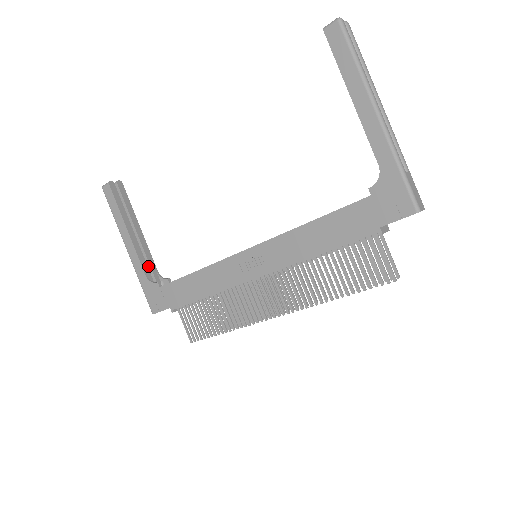
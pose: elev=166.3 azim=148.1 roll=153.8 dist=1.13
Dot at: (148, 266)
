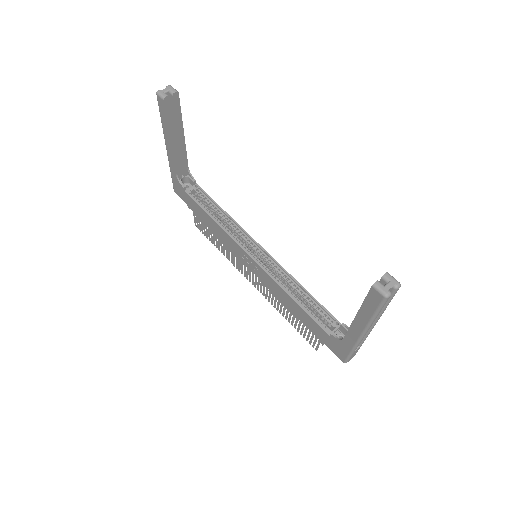
Dot at: (181, 163)
